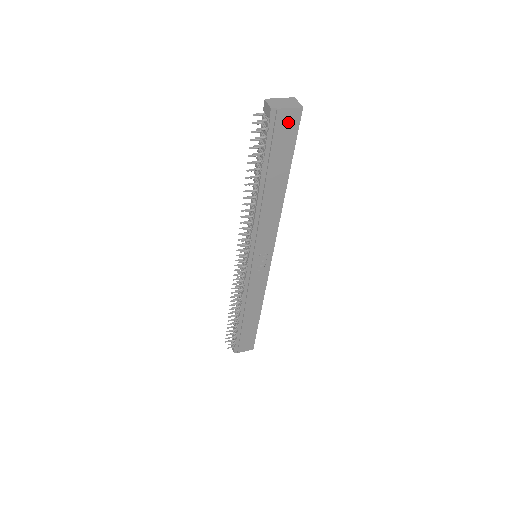
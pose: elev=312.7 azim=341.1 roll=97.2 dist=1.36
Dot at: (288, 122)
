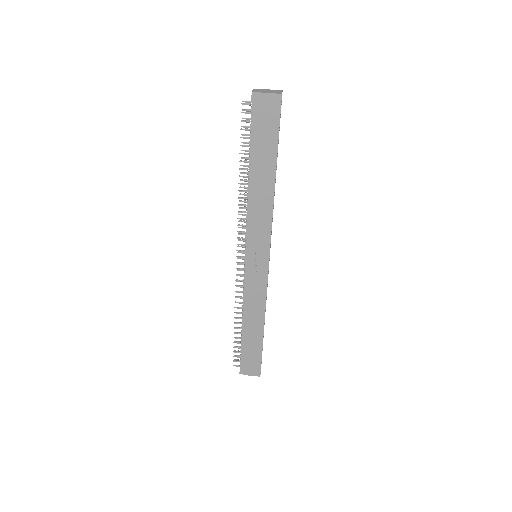
Dot at: (269, 107)
